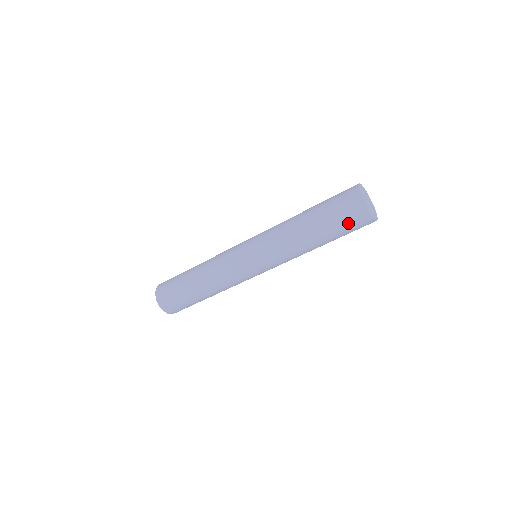
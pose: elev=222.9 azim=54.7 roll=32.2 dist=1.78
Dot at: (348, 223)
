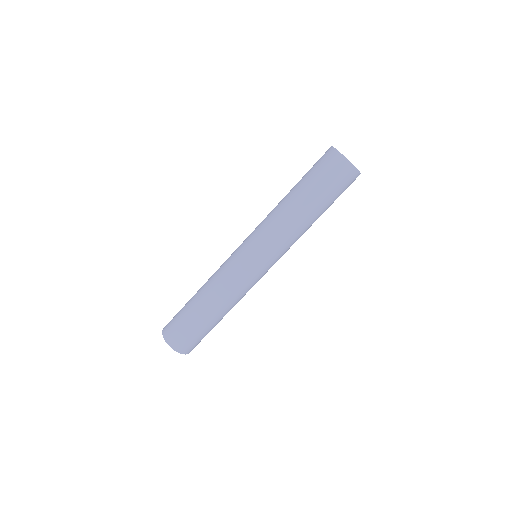
Dot at: (341, 187)
